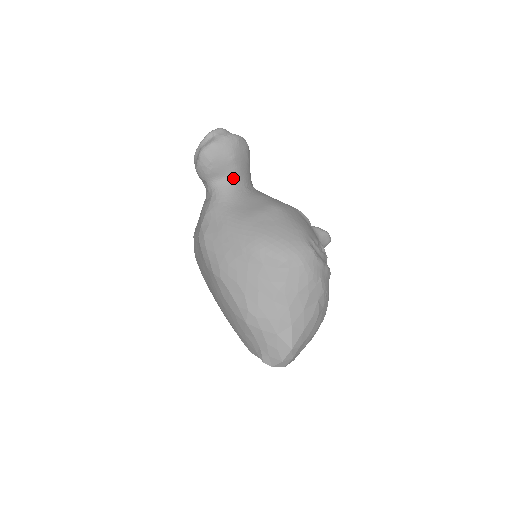
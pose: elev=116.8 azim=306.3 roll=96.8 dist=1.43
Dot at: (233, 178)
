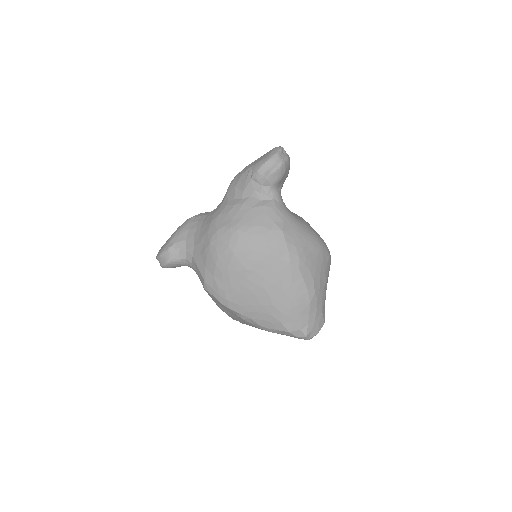
Dot at: occluded
